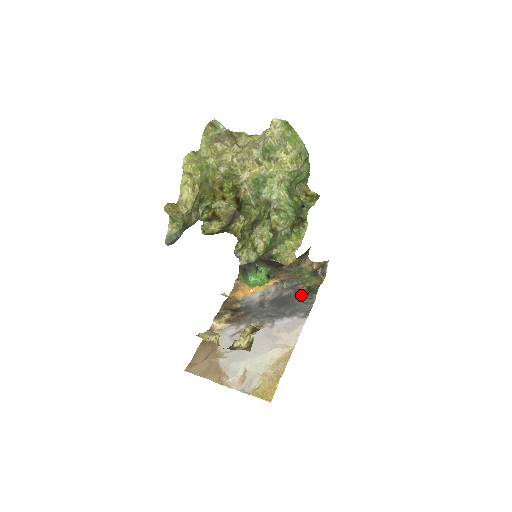
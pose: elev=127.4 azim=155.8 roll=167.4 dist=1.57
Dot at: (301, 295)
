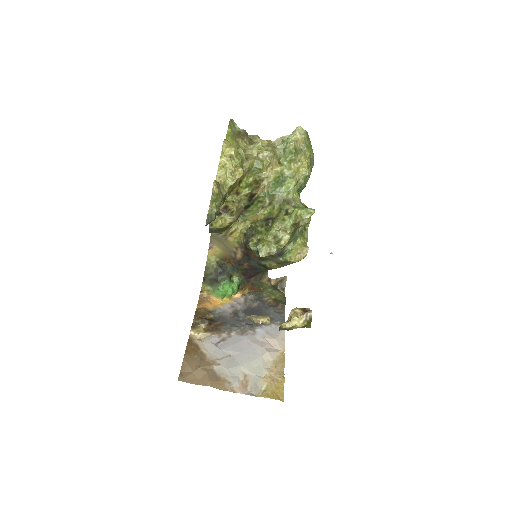
Dot at: (271, 306)
